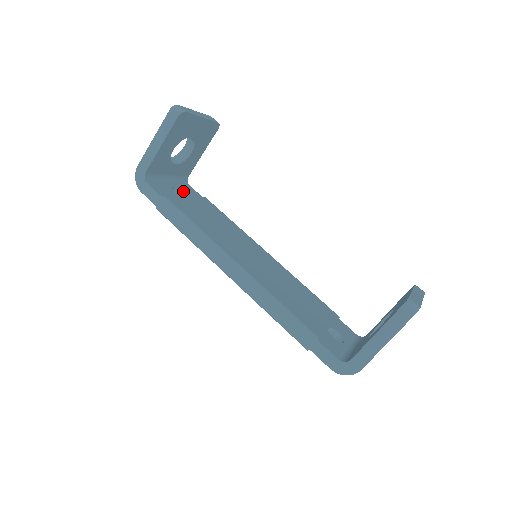
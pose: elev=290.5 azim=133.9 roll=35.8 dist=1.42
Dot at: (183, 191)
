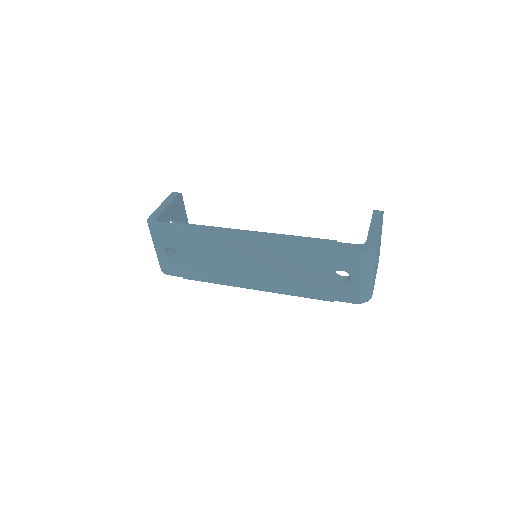
Dot at: (175, 254)
